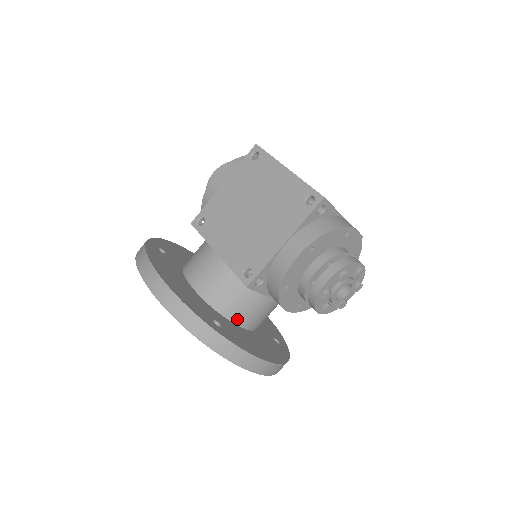
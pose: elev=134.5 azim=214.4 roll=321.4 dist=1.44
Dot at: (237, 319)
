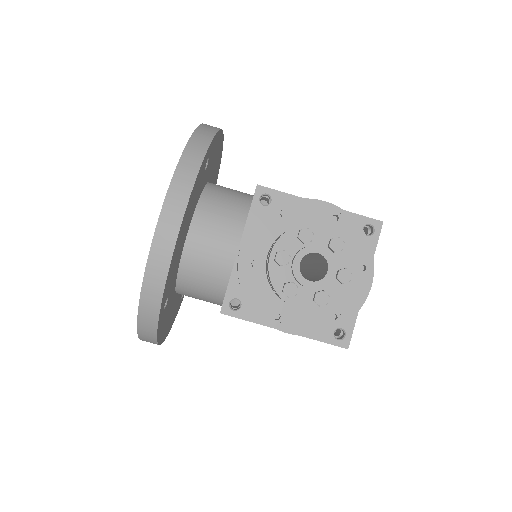
Dot at: (202, 211)
